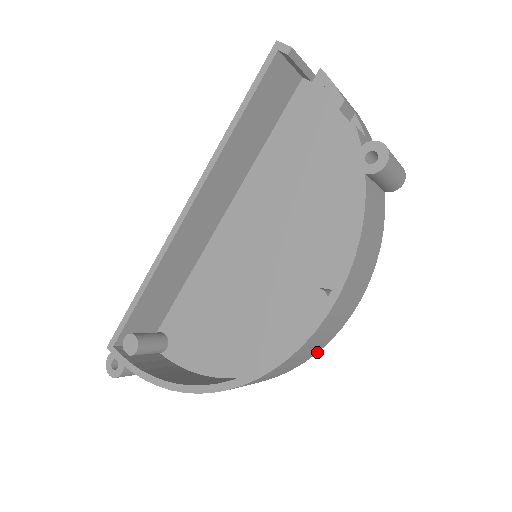
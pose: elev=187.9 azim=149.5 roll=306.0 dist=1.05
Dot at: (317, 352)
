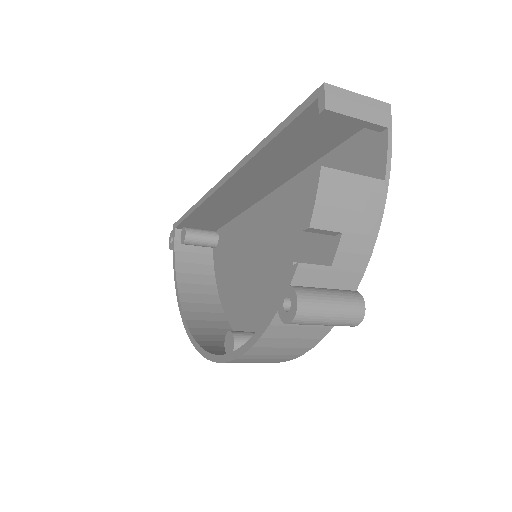
Dot at: occluded
